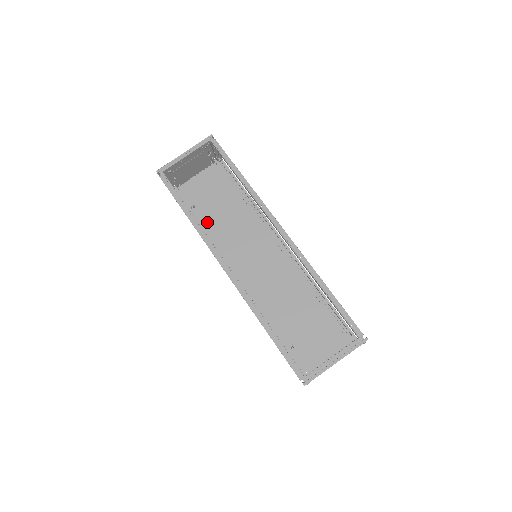
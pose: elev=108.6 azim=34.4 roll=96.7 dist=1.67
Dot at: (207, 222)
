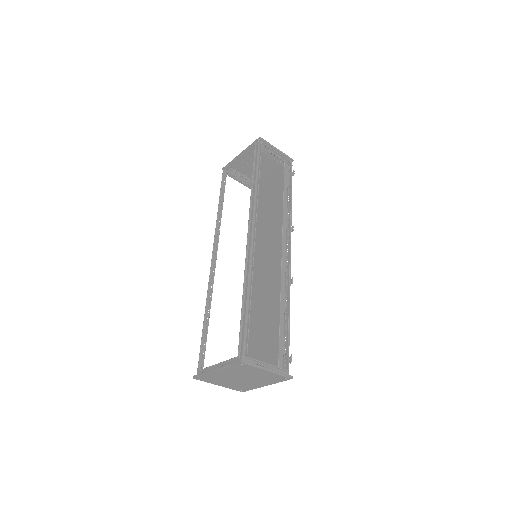
Dot at: occluded
